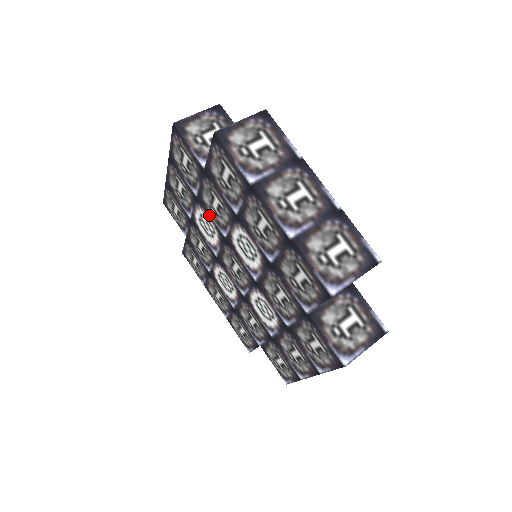
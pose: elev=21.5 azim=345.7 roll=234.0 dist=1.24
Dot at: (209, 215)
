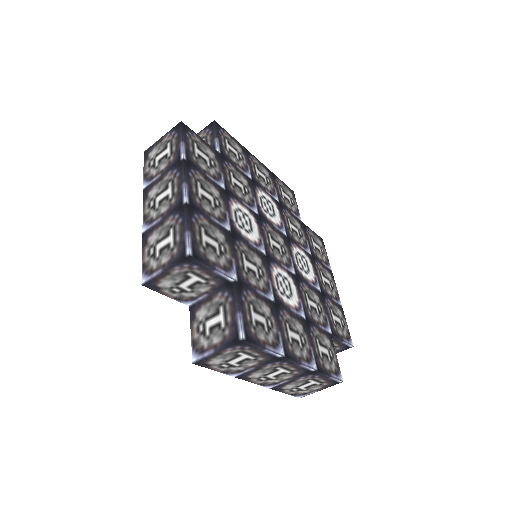
Dot at: occluded
